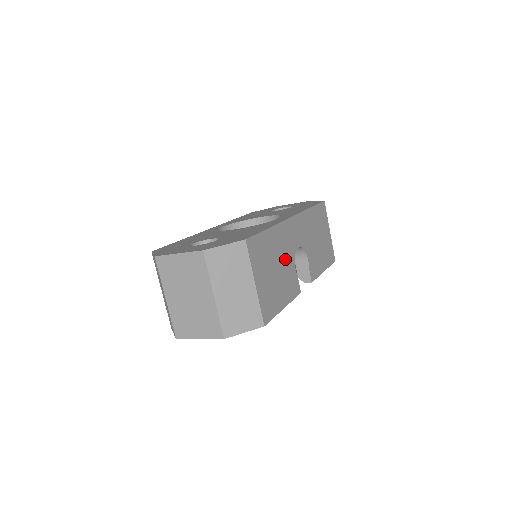
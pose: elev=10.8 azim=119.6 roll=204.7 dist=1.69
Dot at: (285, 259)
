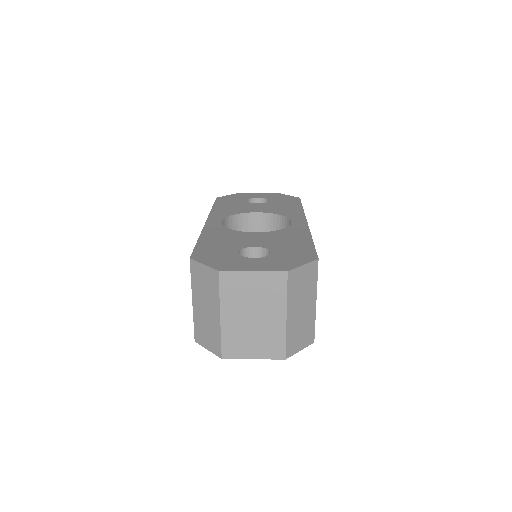
Dot at: occluded
